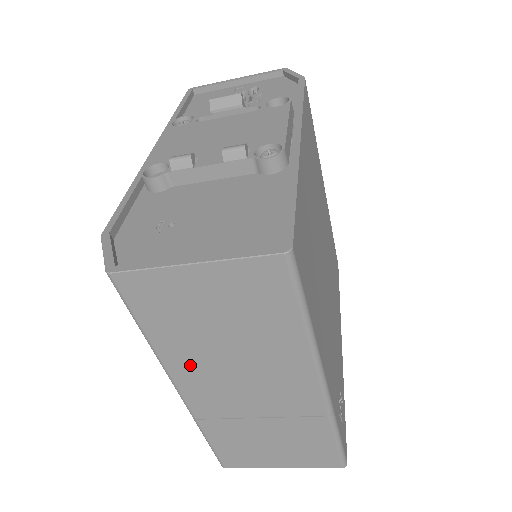
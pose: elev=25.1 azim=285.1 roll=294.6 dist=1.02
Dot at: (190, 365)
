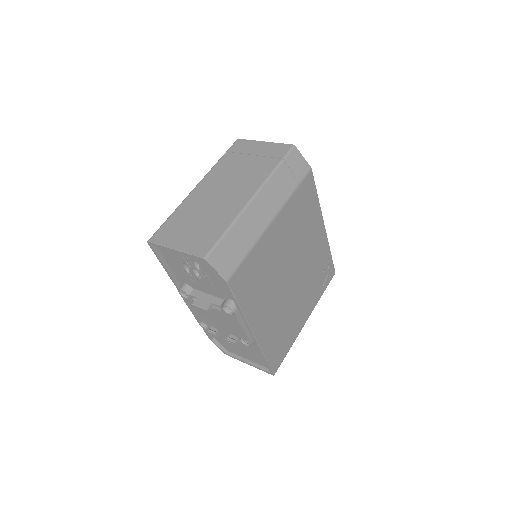
Dot at: occluded
